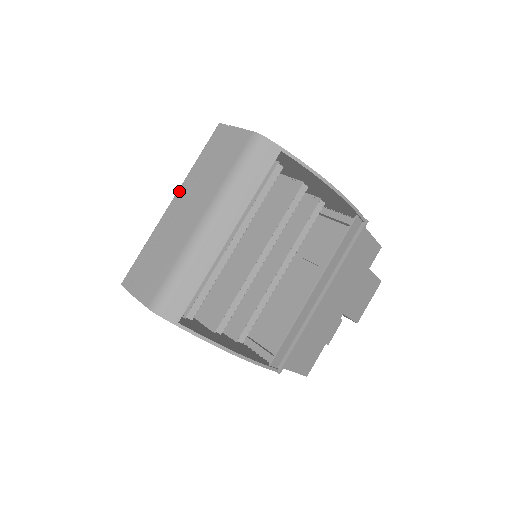
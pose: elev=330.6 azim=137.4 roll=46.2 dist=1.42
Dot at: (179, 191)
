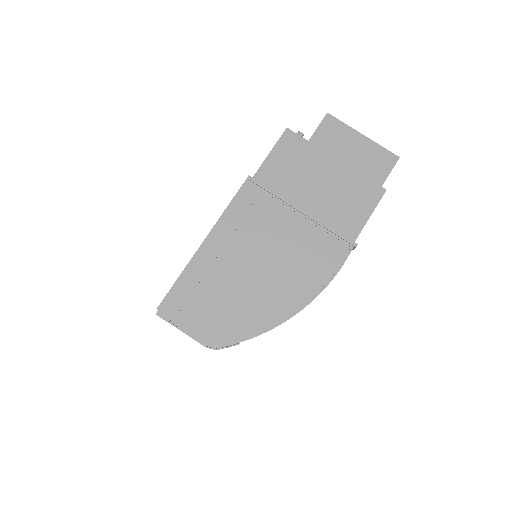
Dot at: occluded
